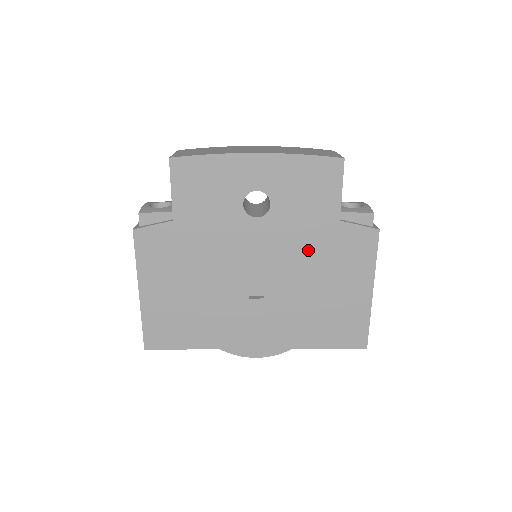
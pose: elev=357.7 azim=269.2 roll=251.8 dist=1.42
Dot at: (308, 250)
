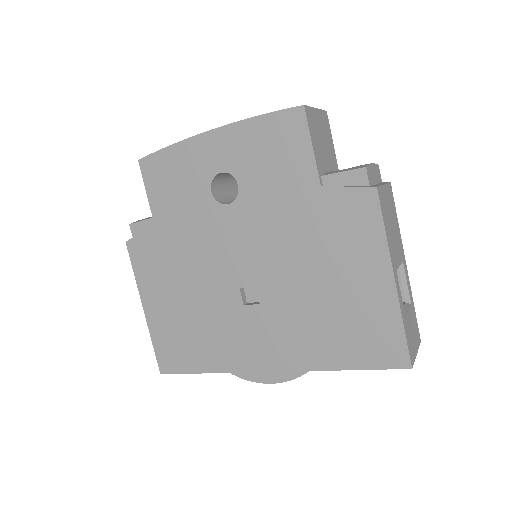
Dot at: (293, 233)
